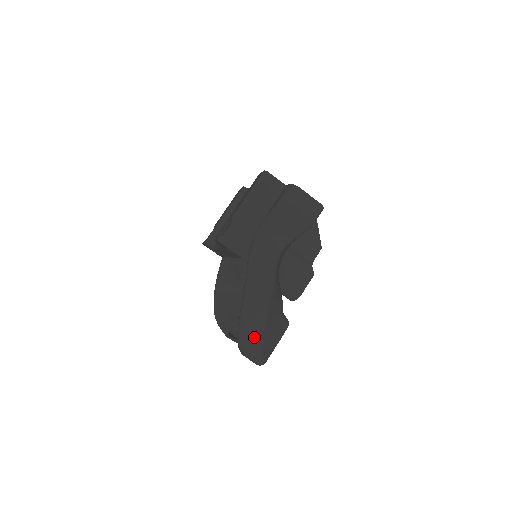
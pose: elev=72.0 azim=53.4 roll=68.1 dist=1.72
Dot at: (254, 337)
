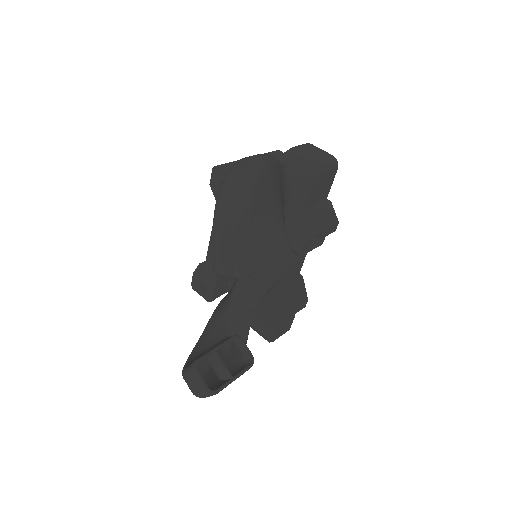
Dot at: (239, 185)
